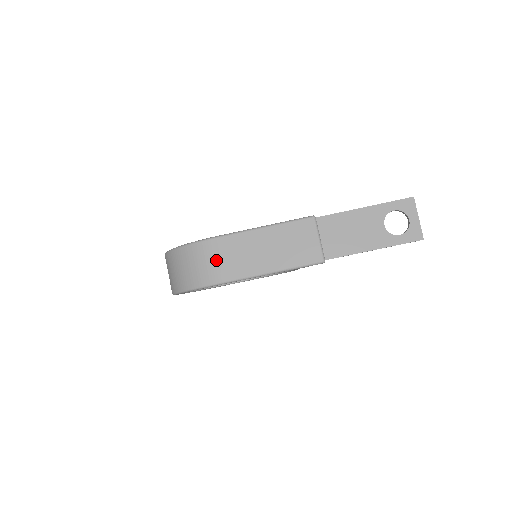
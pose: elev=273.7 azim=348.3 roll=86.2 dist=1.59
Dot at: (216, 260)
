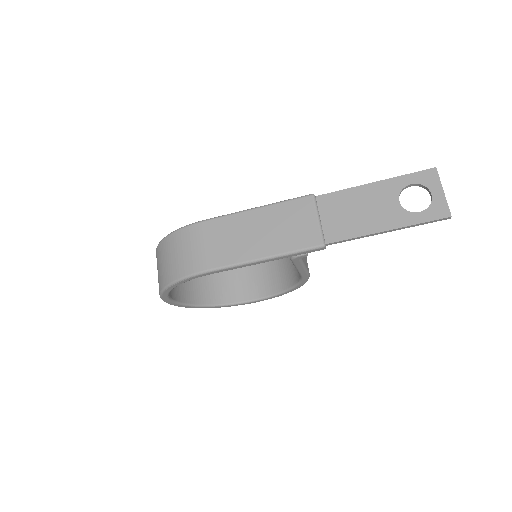
Dot at: (199, 246)
